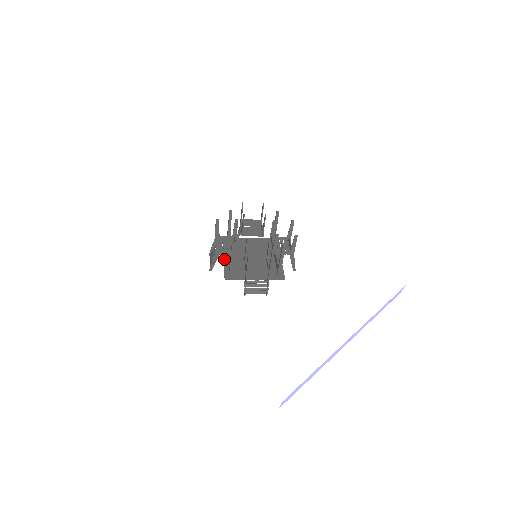
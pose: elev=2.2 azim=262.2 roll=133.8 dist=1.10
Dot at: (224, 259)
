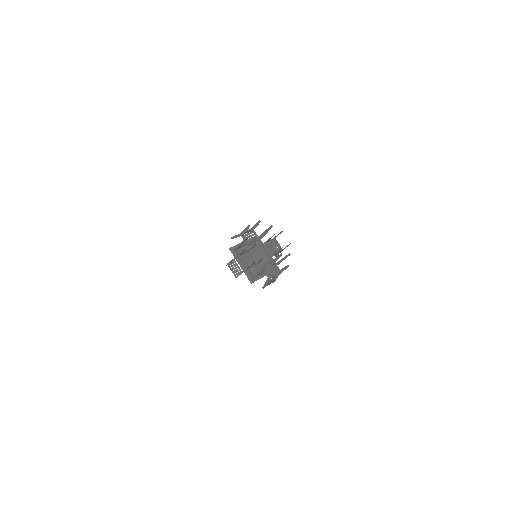
Dot at: (241, 267)
